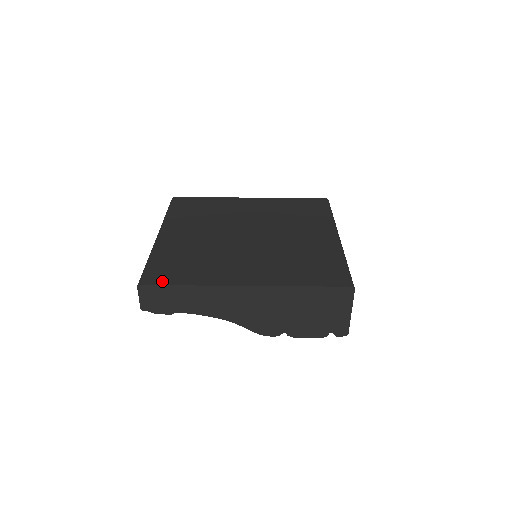
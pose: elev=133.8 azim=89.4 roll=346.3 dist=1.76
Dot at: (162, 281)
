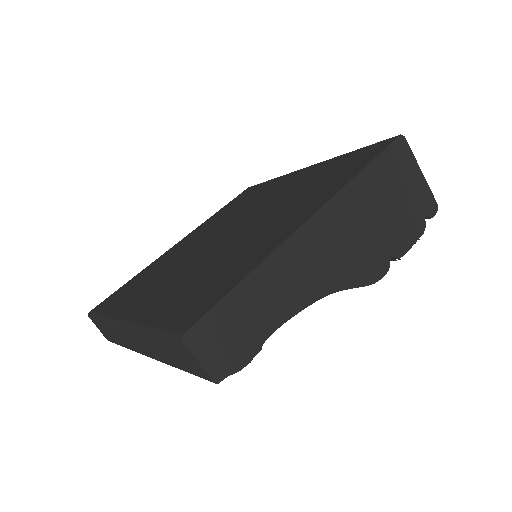
Dot at: (208, 304)
